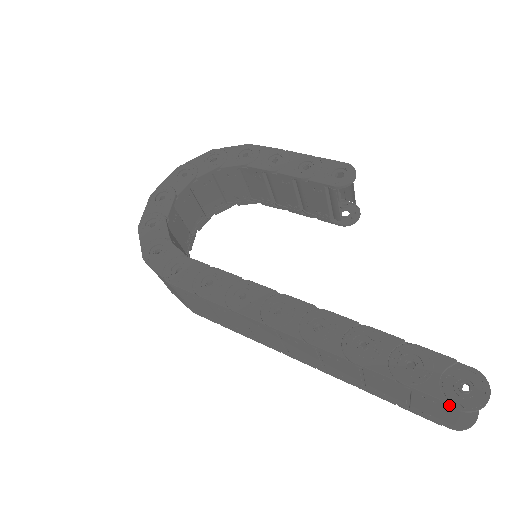
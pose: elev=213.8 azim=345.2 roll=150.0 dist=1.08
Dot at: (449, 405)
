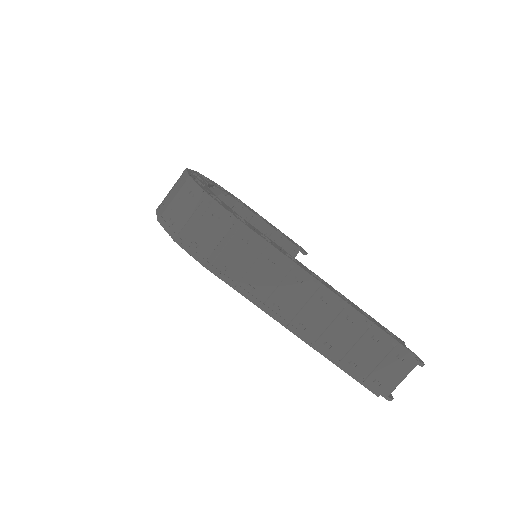
Dot at: (414, 358)
